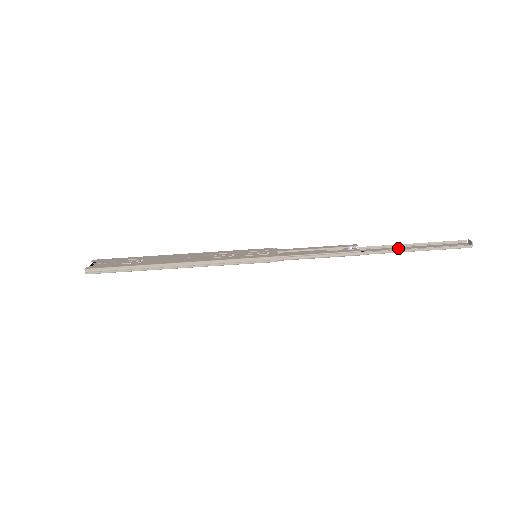
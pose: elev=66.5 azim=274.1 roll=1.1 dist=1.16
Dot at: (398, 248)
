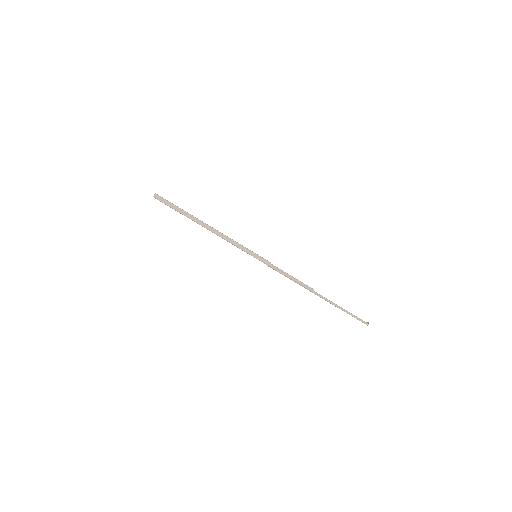
Dot at: occluded
